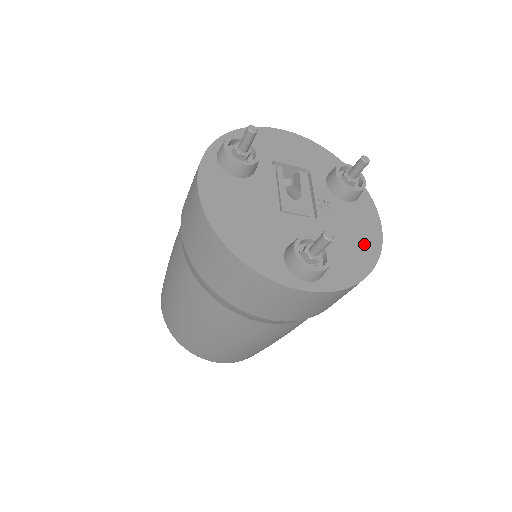
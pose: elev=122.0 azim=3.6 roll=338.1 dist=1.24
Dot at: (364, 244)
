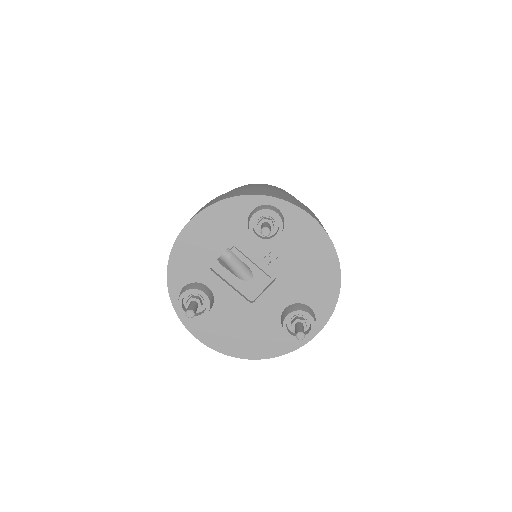
Dot at: (320, 258)
